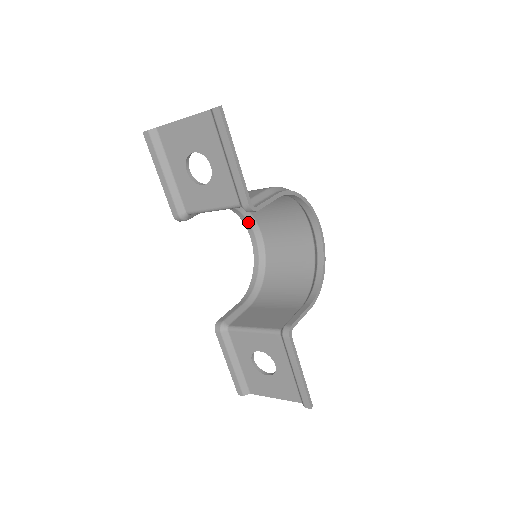
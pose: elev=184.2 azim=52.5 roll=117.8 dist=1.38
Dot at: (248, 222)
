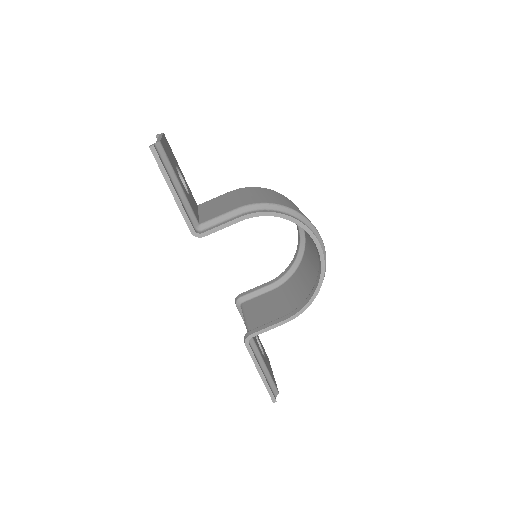
Dot at: occluded
